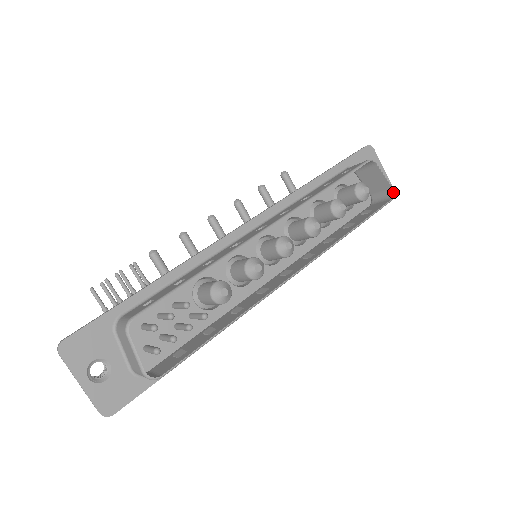
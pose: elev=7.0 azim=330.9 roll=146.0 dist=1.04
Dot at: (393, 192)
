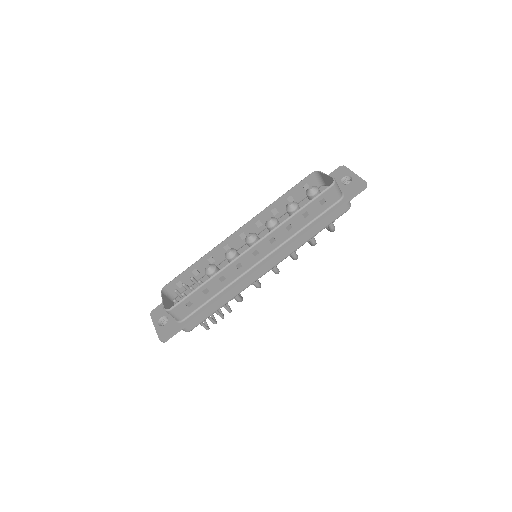
Dot at: (333, 180)
